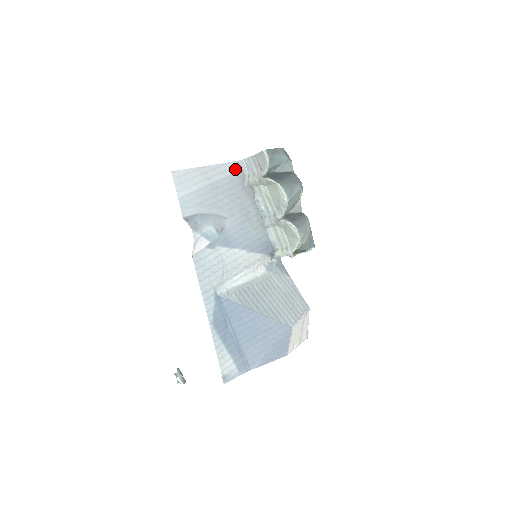
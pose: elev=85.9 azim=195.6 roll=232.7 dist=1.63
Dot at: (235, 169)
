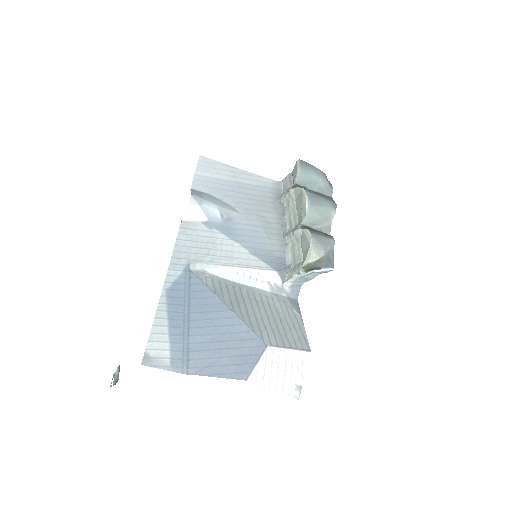
Dot at: (270, 185)
